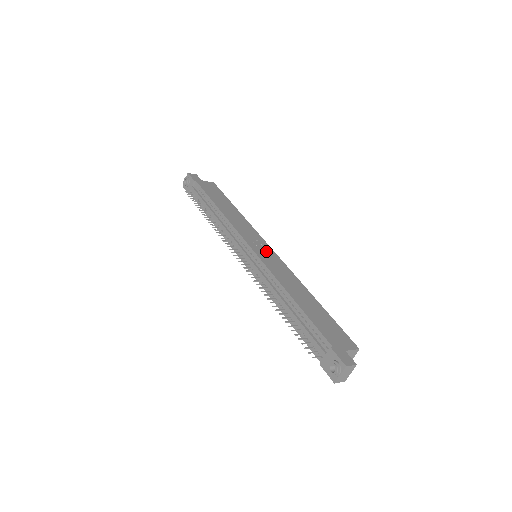
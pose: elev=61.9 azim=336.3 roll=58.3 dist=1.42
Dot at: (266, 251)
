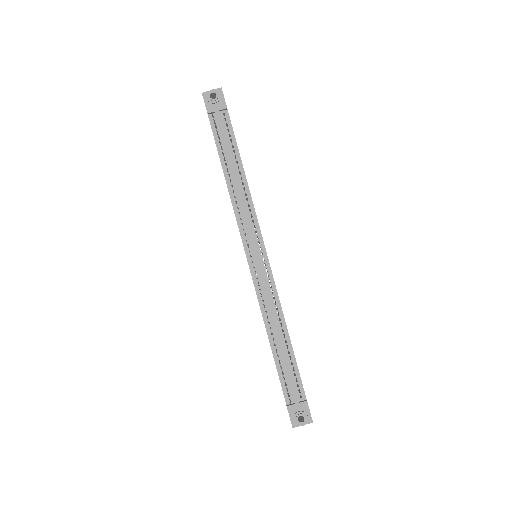
Dot at: occluded
